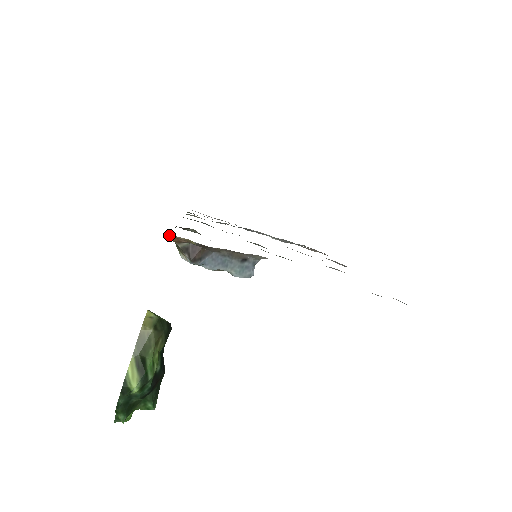
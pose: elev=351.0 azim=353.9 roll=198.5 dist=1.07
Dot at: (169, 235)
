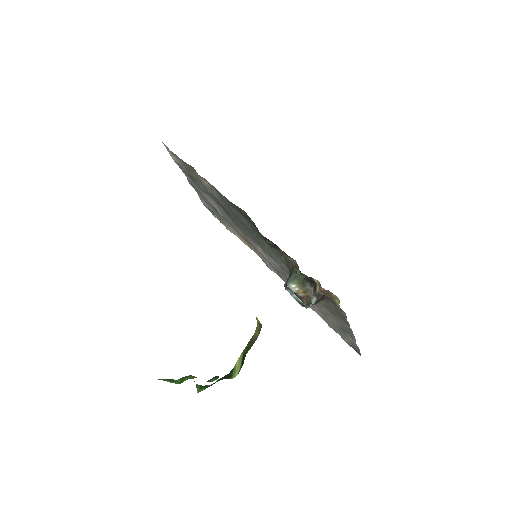
Dot at: (331, 292)
